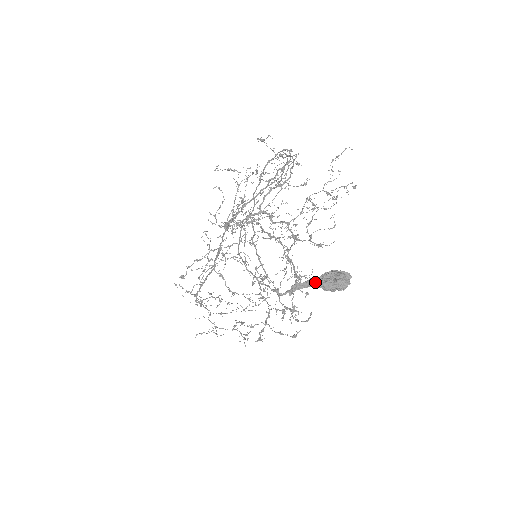
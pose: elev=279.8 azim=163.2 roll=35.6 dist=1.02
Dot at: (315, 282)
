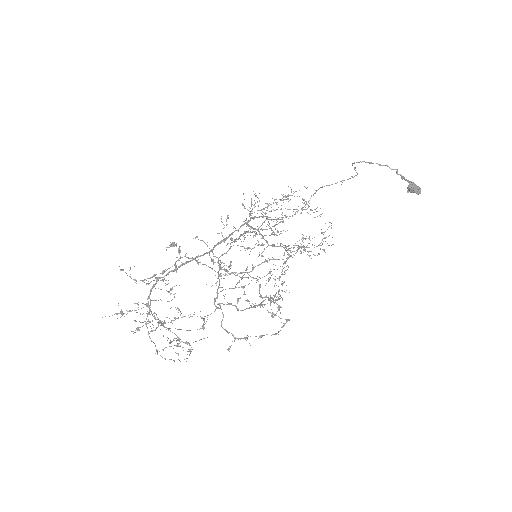
Dot at: (411, 182)
